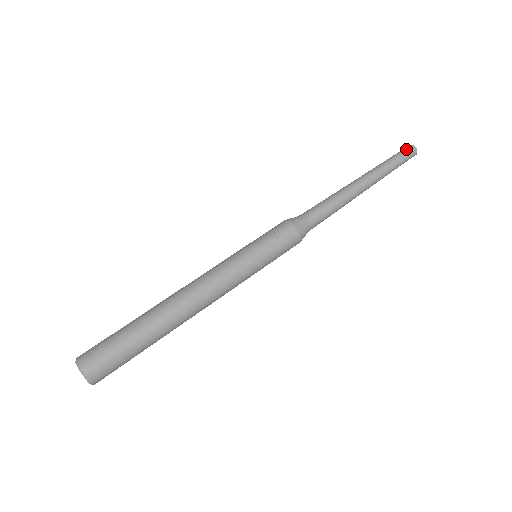
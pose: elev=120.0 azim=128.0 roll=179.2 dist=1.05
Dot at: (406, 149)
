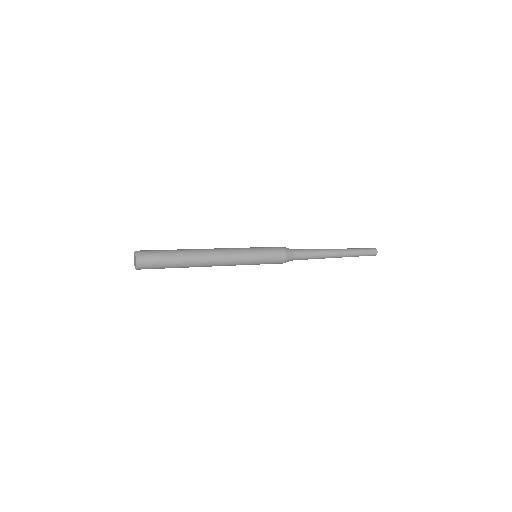
Dot at: (371, 248)
